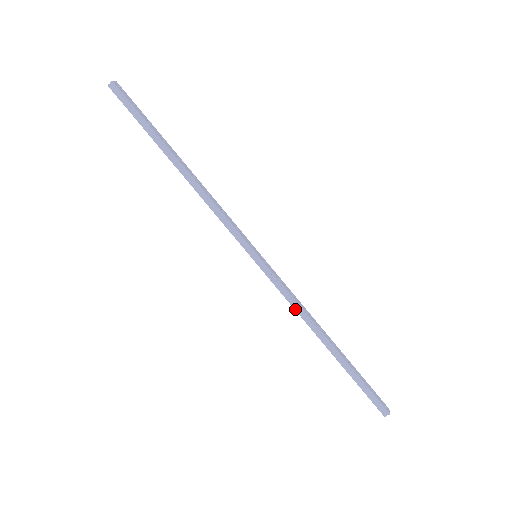
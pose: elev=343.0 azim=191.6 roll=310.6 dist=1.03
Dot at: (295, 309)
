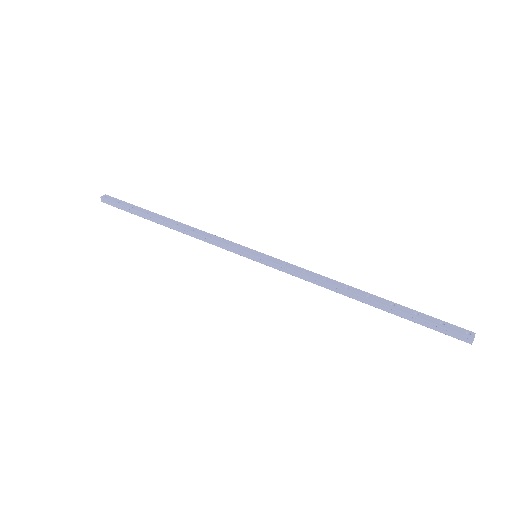
Dot at: occluded
